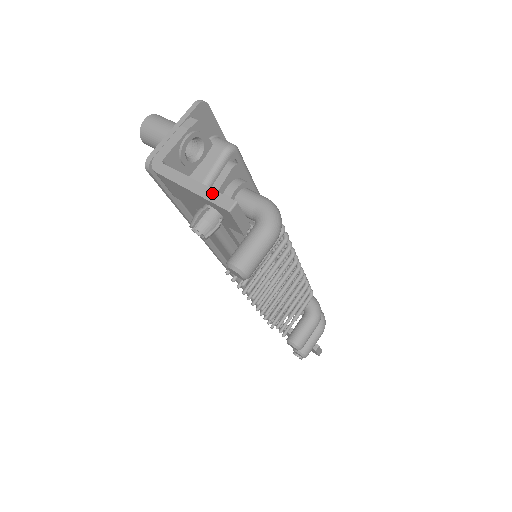
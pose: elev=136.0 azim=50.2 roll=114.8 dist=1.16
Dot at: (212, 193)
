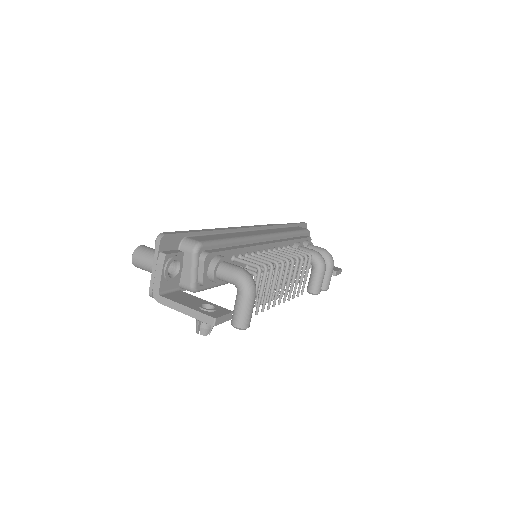
Dot at: (199, 314)
